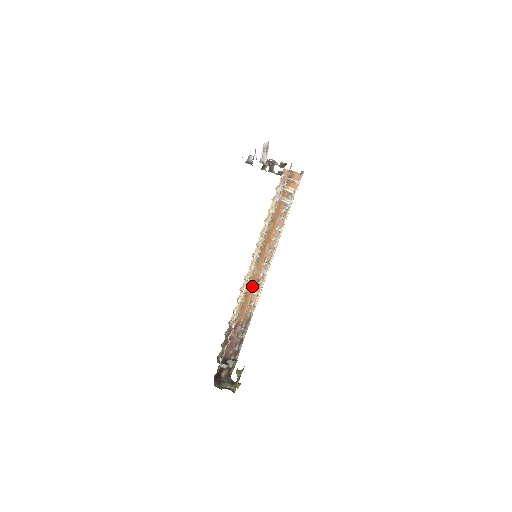
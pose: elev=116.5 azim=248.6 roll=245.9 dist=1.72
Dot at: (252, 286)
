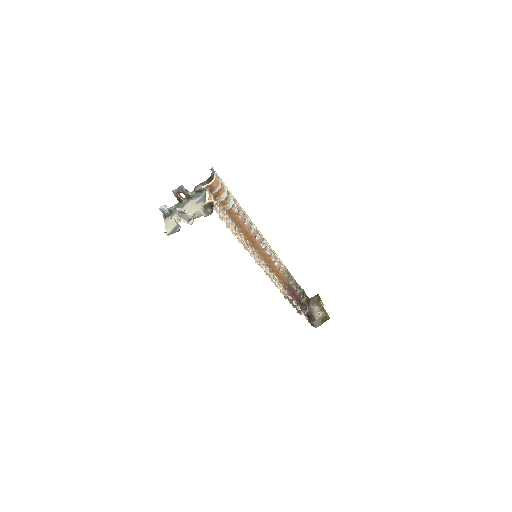
Dot at: (271, 264)
